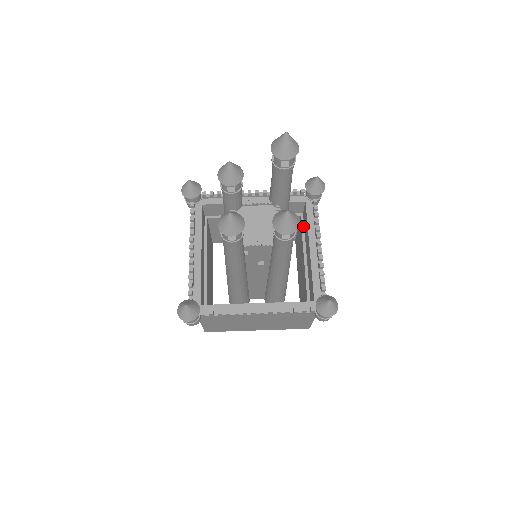
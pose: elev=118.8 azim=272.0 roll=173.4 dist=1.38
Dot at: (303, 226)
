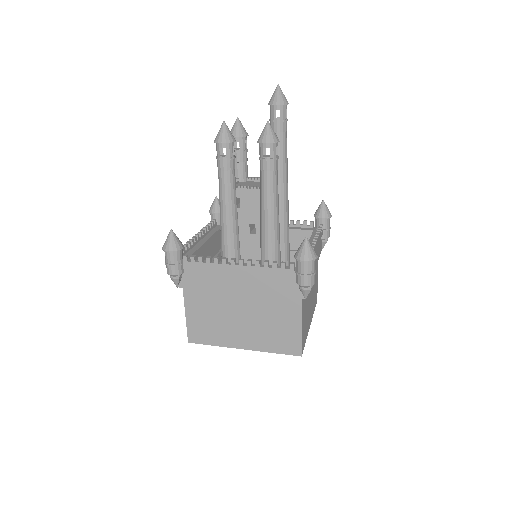
Dot at: occluded
